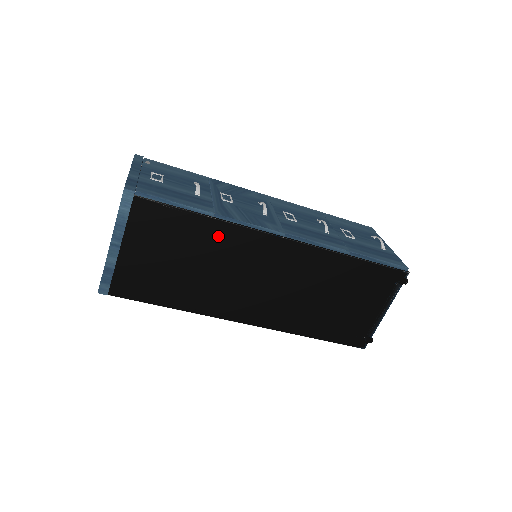
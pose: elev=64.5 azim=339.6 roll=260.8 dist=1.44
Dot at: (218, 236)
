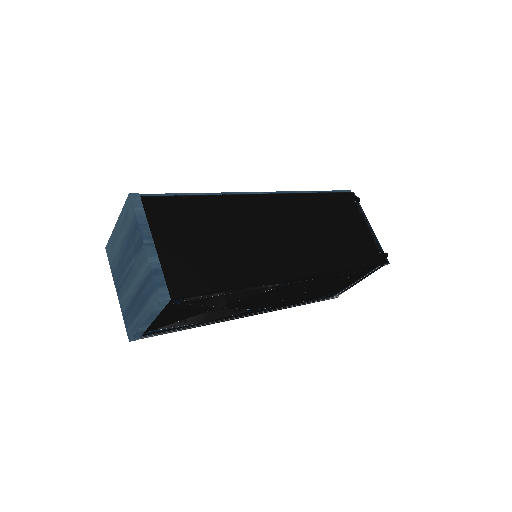
Dot at: (221, 208)
